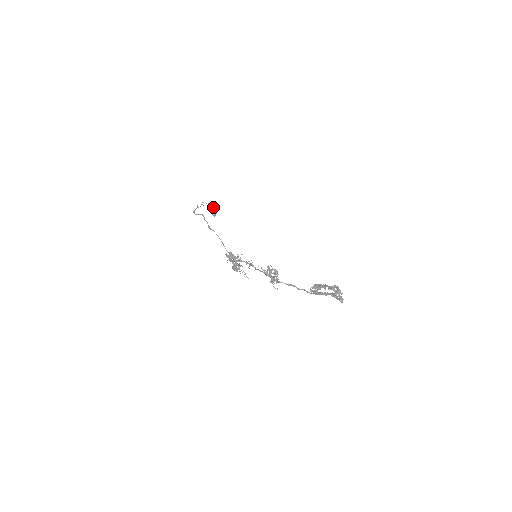
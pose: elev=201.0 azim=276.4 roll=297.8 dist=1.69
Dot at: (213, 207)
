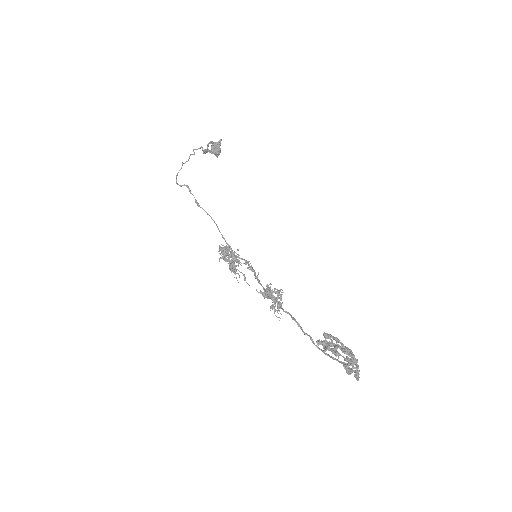
Dot at: (213, 145)
